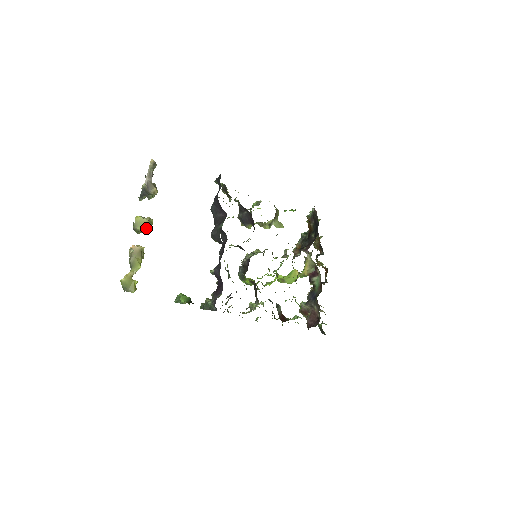
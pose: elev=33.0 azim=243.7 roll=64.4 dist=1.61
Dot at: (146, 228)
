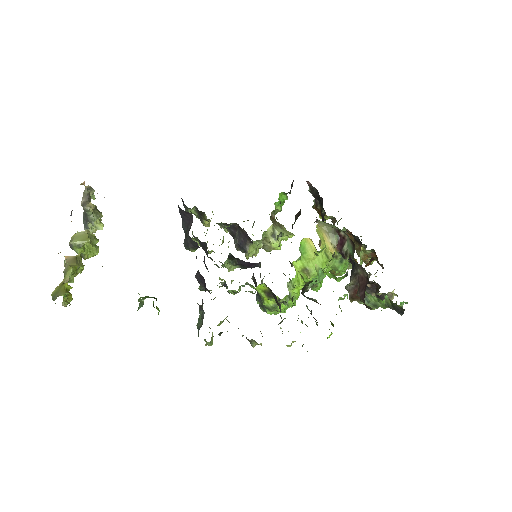
Dot at: (84, 239)
